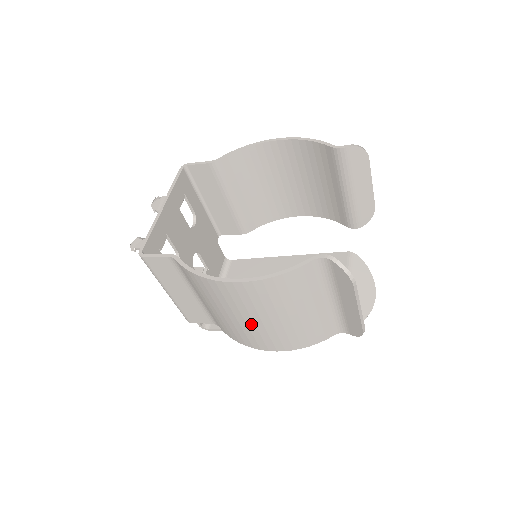
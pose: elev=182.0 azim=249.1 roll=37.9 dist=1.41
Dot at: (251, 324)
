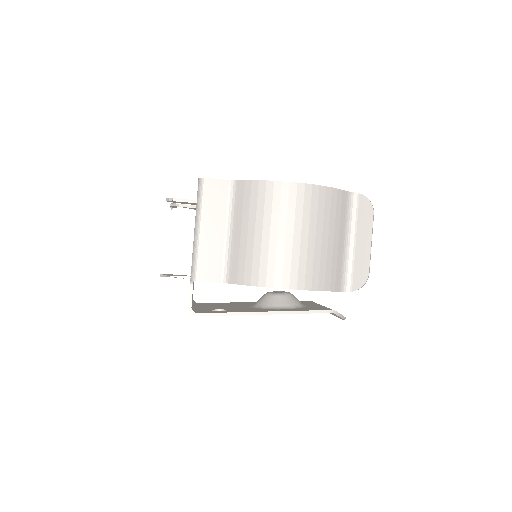
Dot at: (289, 242)
